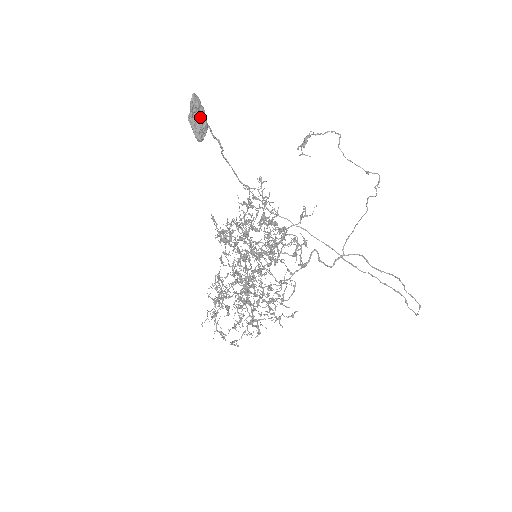
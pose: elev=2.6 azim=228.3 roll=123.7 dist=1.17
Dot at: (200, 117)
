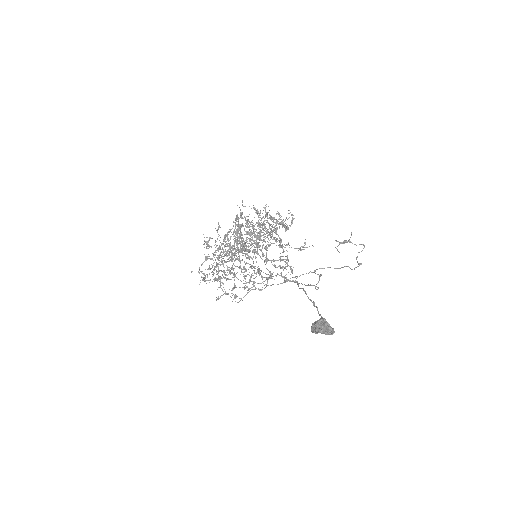
Dot at: occluded
